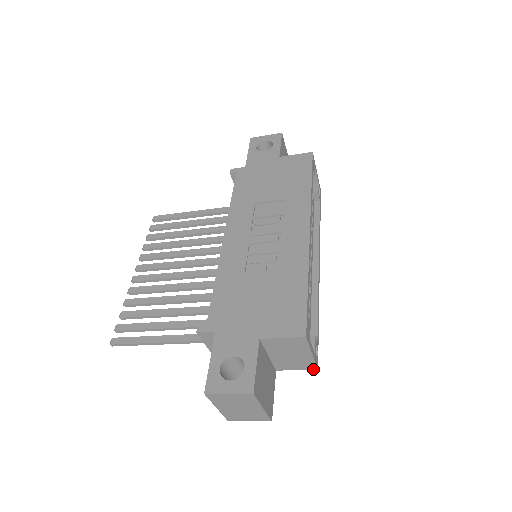
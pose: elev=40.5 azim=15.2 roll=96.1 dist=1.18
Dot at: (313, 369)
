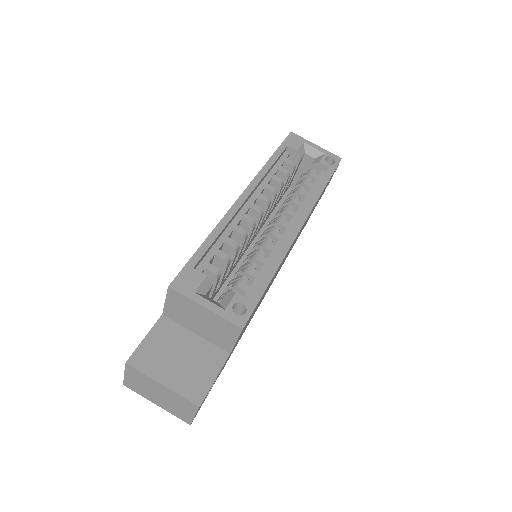
Dot at: (240, 331)
